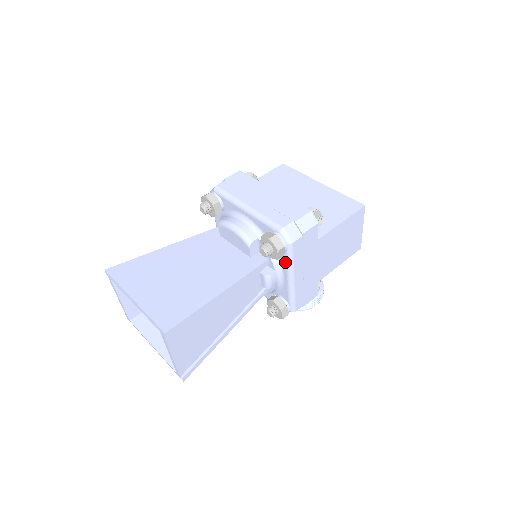
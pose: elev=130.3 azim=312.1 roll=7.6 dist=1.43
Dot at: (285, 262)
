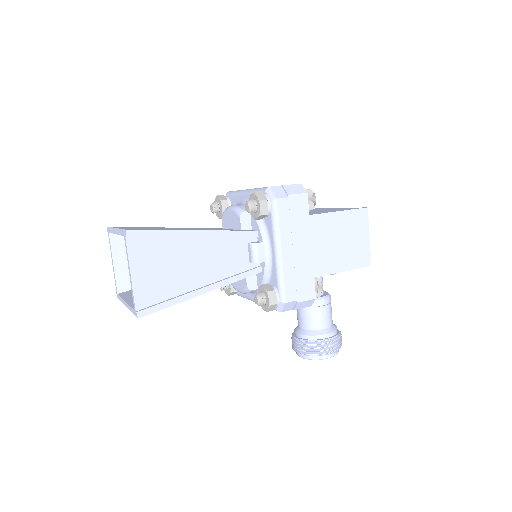
Dot at: (271, 227)
